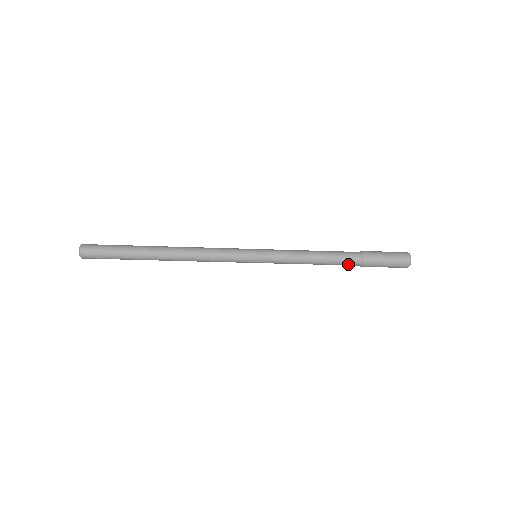
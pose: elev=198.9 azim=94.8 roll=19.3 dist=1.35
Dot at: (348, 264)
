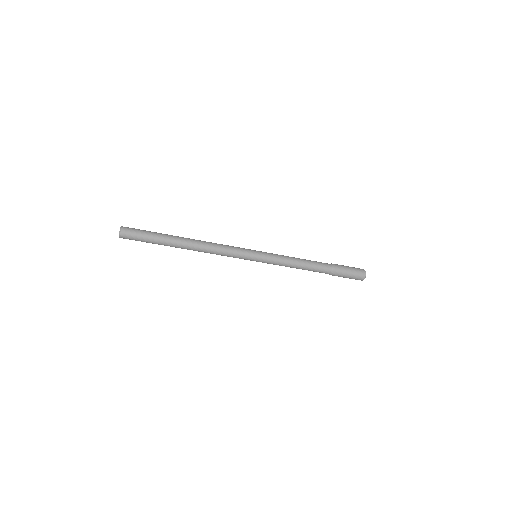
Dot at: (322, 272)
